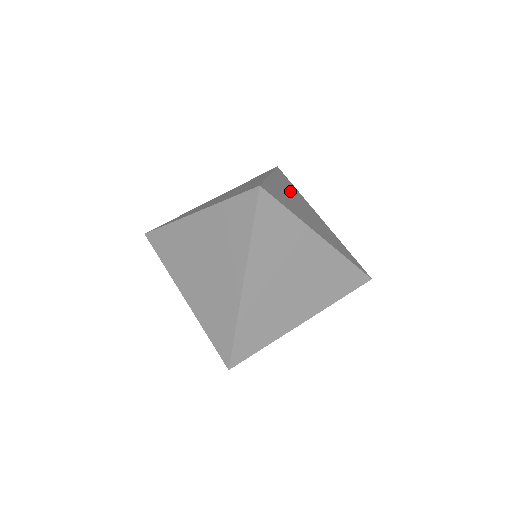
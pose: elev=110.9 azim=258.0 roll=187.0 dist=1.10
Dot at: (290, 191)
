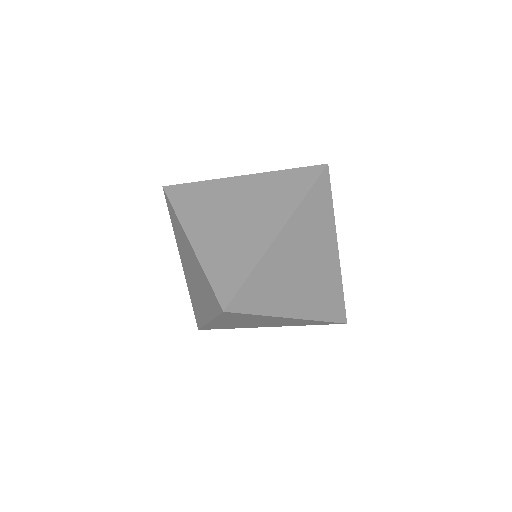
Dot at: (304, 237)
